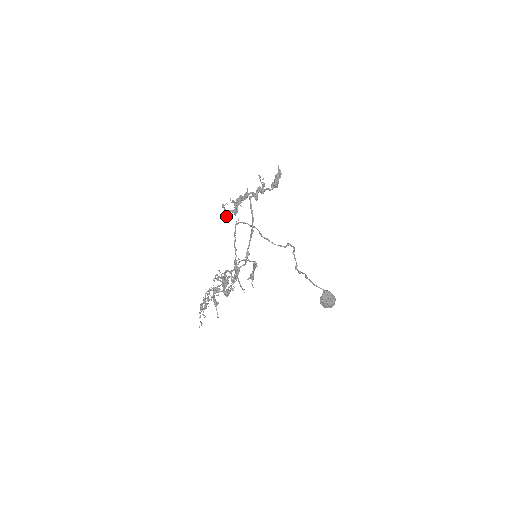
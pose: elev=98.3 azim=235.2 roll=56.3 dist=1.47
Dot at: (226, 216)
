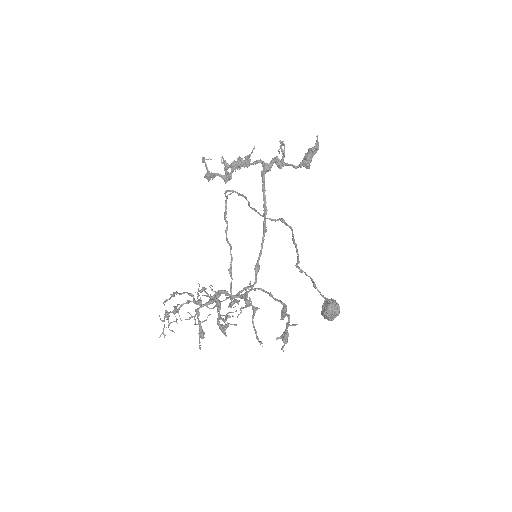
Dot at: (209, 179)
